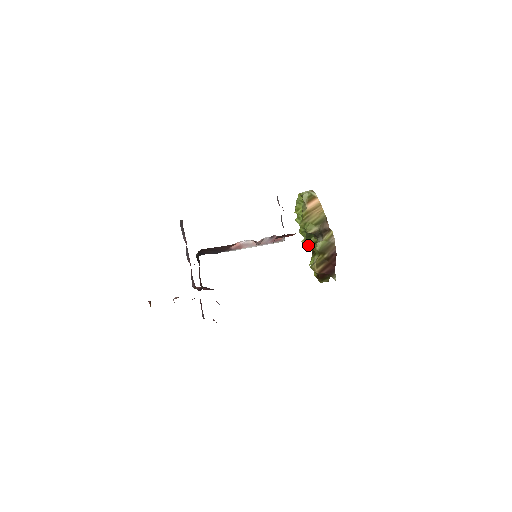
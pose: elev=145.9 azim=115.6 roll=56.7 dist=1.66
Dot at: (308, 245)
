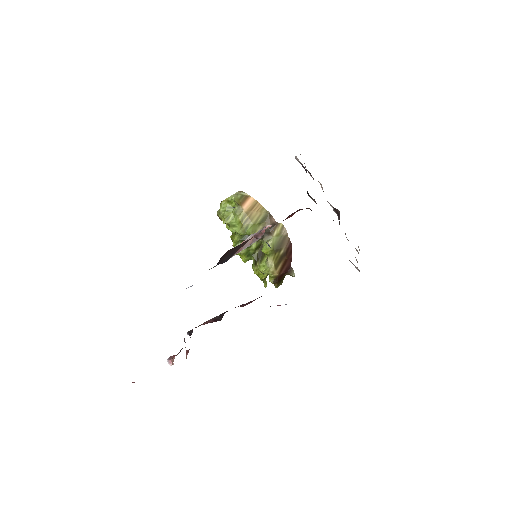
Dot at: (246, 255)
